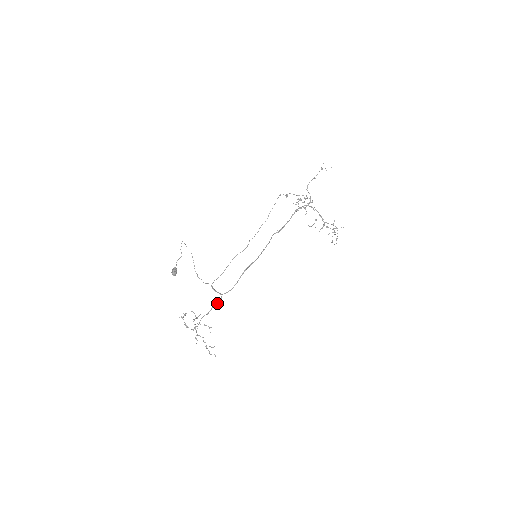
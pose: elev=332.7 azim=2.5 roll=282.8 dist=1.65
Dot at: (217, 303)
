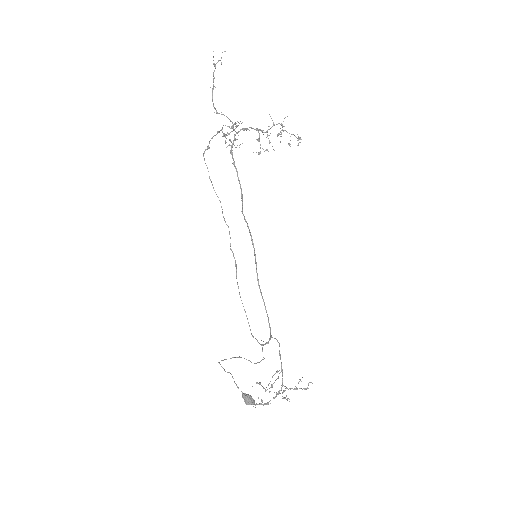
Dot at: occluded
